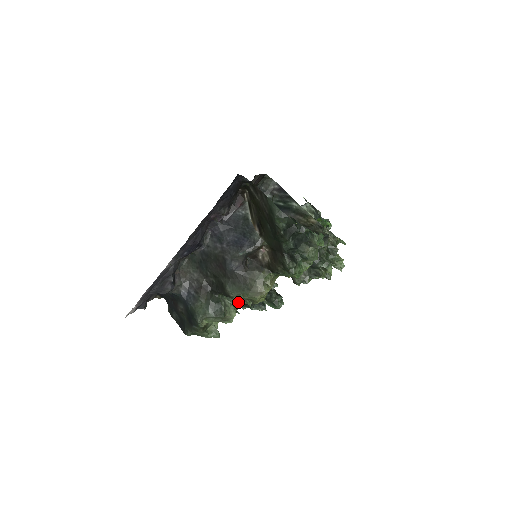
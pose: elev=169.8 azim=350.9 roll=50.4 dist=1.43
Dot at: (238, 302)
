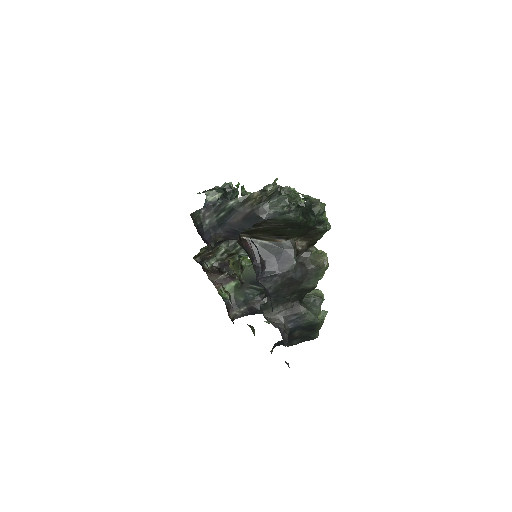
Dot at: occluded
